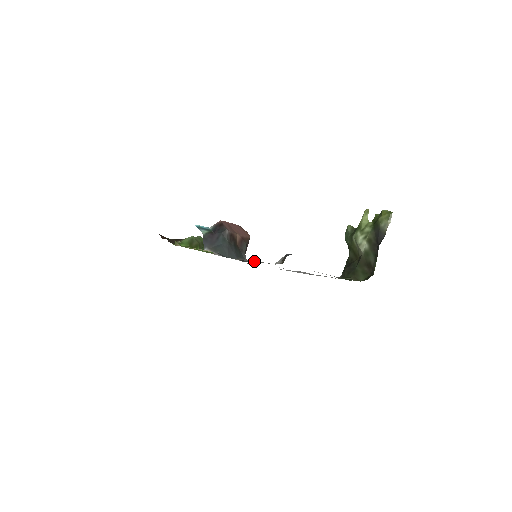
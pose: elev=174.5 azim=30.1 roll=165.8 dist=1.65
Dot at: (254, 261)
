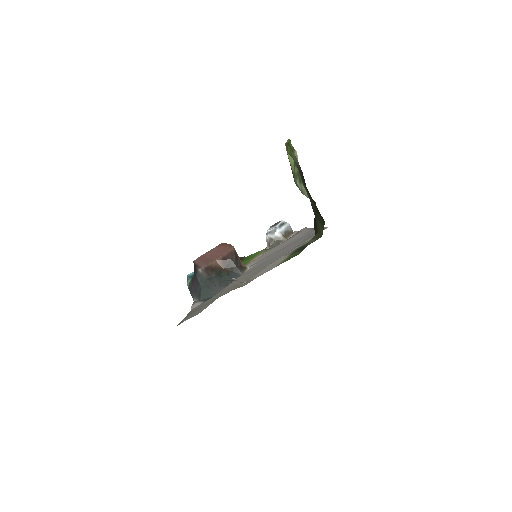
Dot at: (217, 295)
